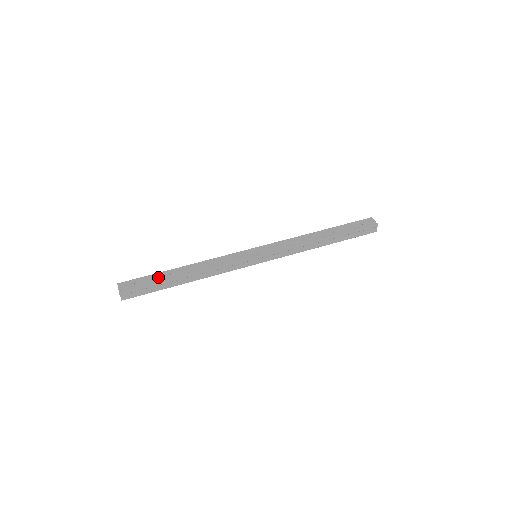
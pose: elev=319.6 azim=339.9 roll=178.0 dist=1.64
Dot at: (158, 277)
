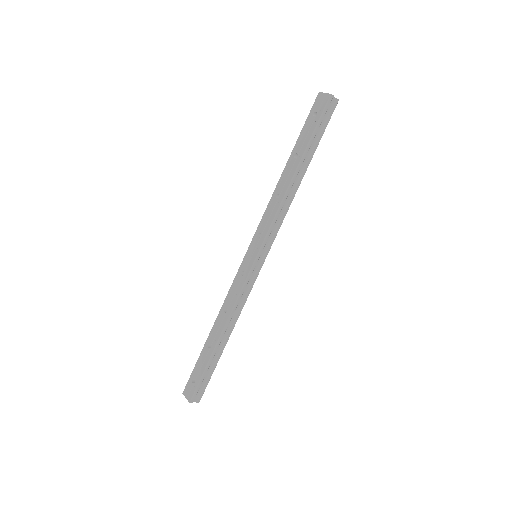
Dot at: (202, 360)
